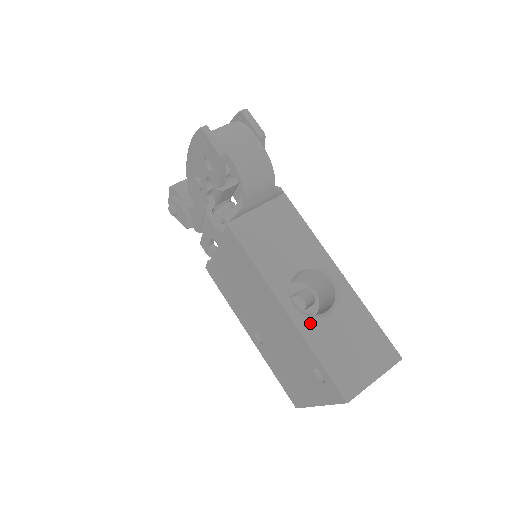
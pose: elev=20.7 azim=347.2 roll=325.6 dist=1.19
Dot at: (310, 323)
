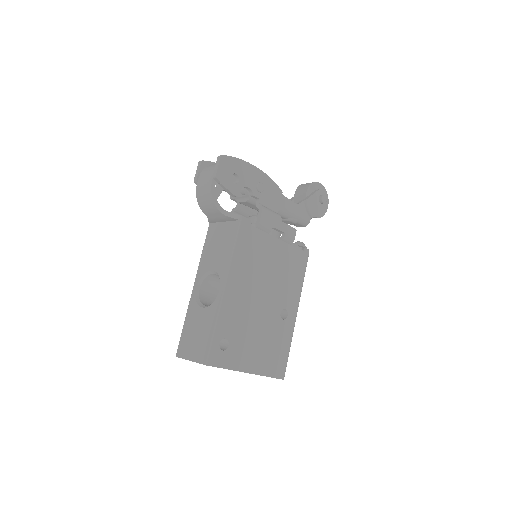
Dot at: (194, 304)
